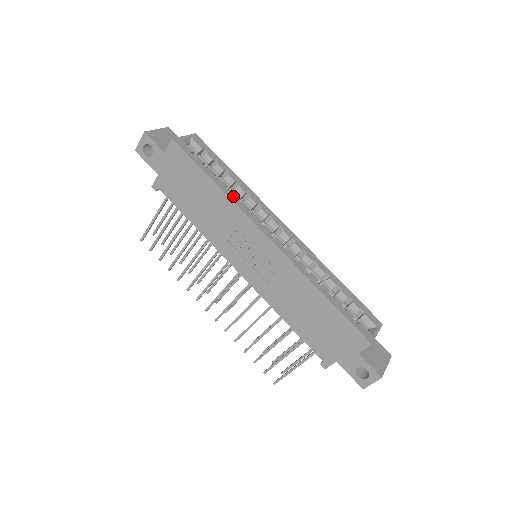
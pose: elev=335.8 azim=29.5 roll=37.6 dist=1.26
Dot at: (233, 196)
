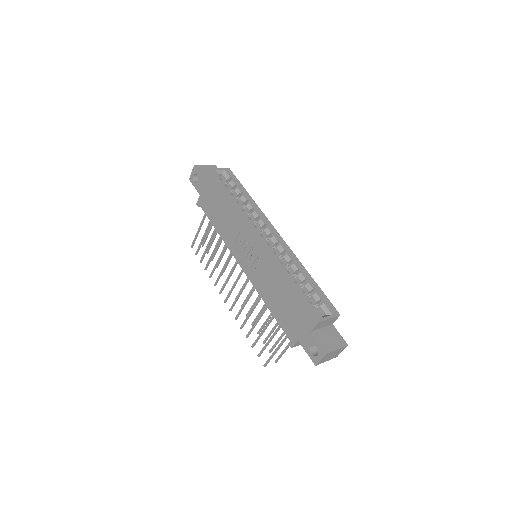
Dot at: (240, 207)
